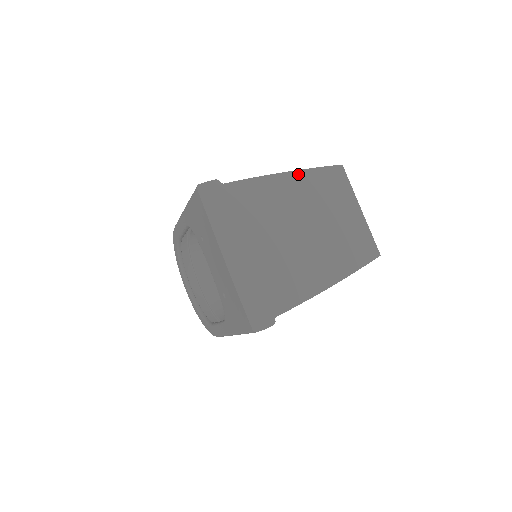
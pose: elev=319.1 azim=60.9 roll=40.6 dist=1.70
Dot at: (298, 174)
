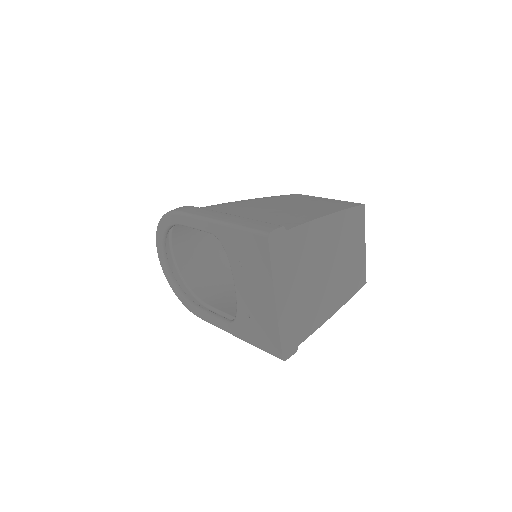
Dot at: (336, 216)
